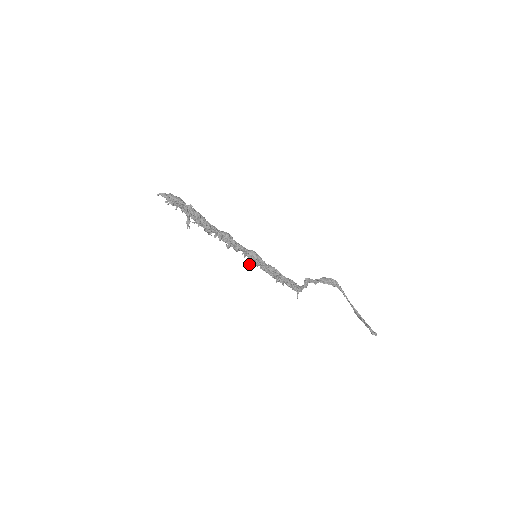
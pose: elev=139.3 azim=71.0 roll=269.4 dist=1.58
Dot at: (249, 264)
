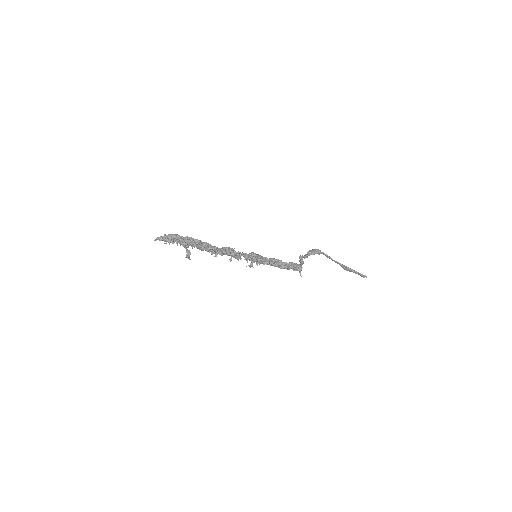
Dot at: (252, 266)
